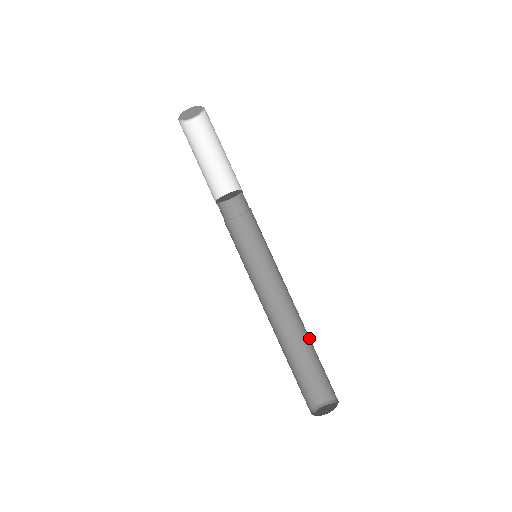
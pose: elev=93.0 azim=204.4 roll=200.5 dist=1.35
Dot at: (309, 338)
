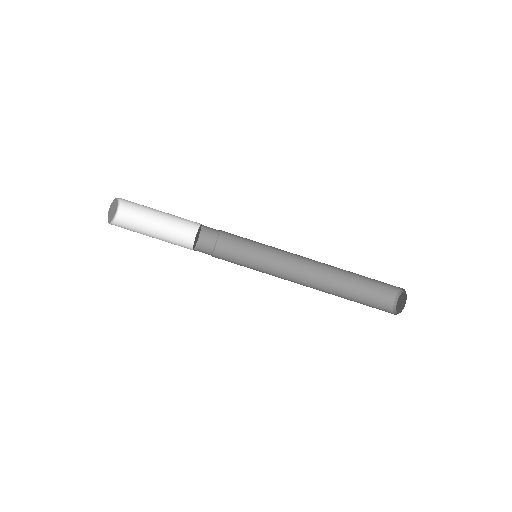
Dot at: occluded
